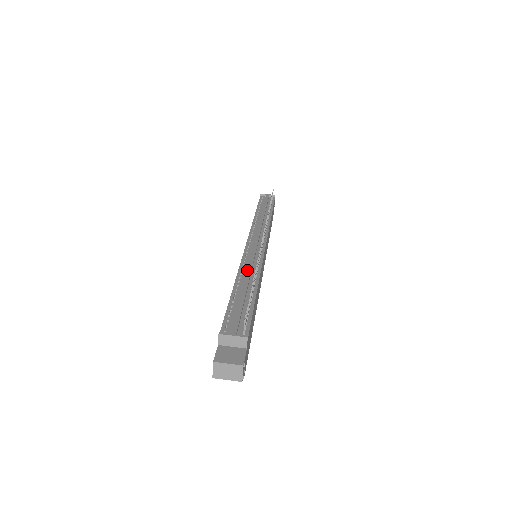
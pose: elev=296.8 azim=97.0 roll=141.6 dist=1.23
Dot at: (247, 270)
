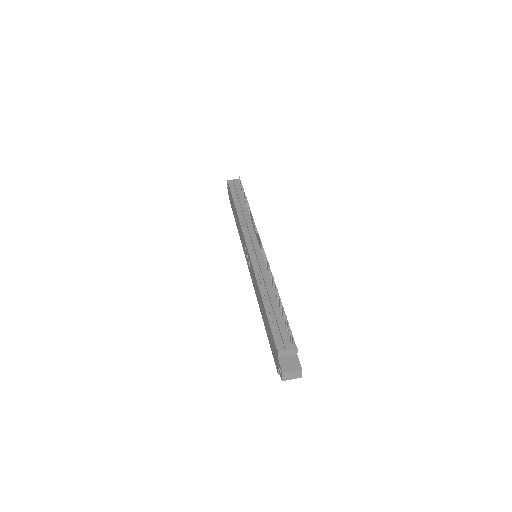
Dot at: (265, 282)
